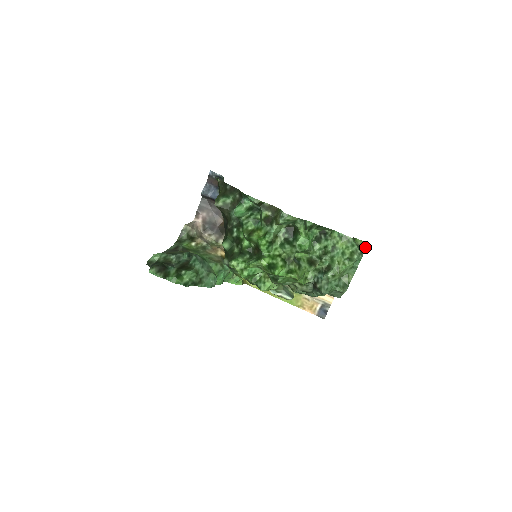
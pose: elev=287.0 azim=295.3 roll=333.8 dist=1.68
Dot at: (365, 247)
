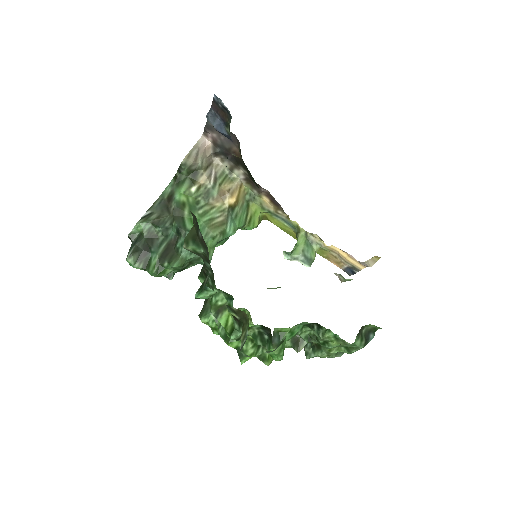
Dot at: (379, 328)
